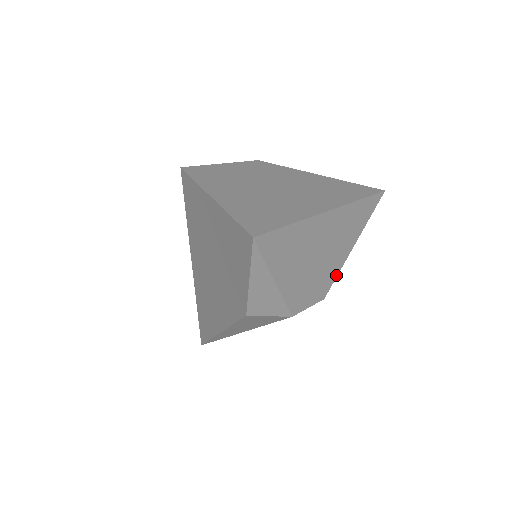
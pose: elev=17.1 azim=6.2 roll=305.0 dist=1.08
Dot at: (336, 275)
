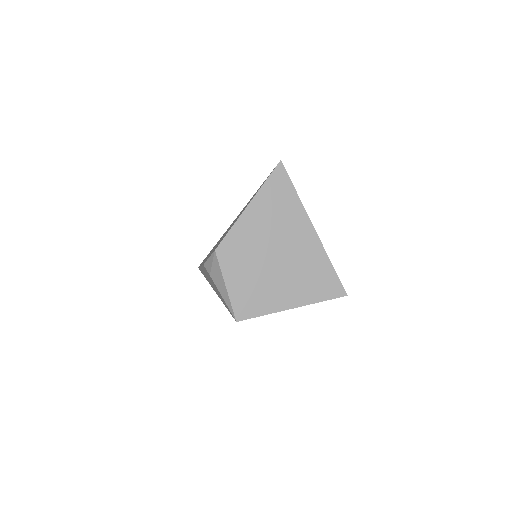
Dot at: occluded
